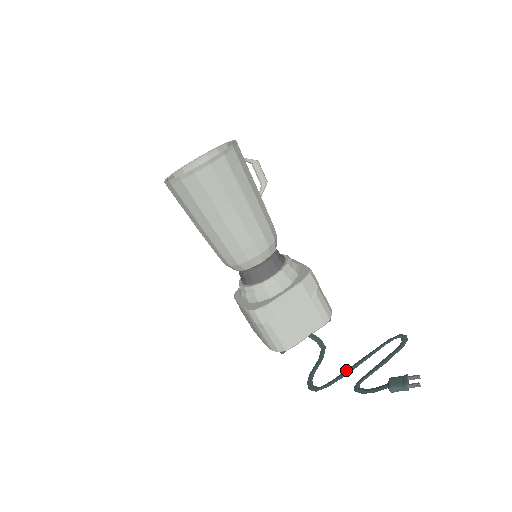
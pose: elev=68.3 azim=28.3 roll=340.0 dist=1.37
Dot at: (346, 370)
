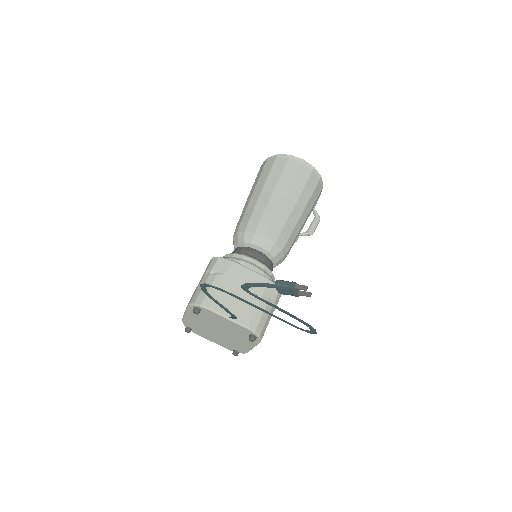
Dot at: (243, 301)
